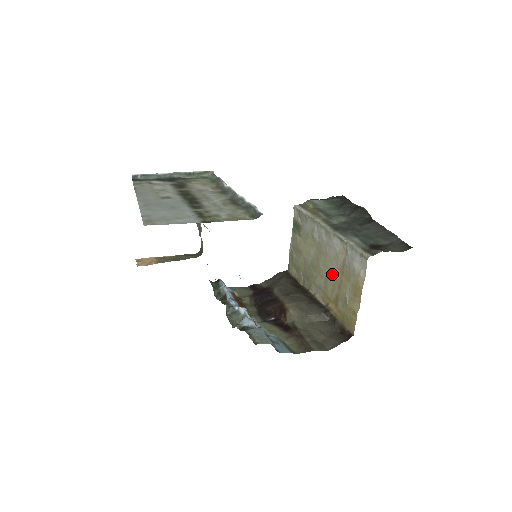
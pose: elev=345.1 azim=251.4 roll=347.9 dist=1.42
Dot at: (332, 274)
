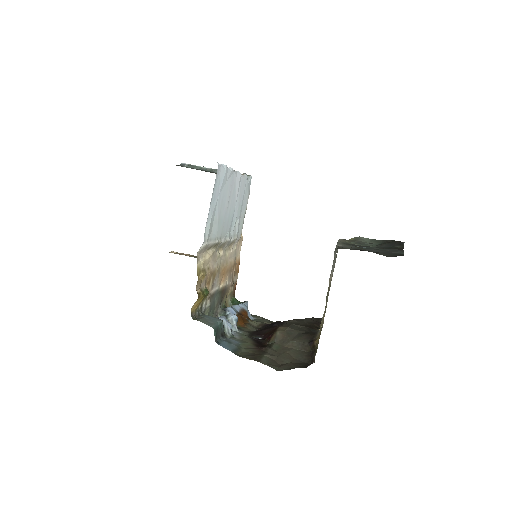
Dot at: occluded
